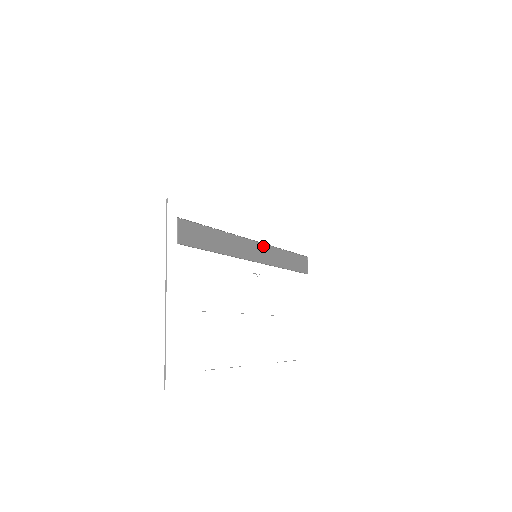
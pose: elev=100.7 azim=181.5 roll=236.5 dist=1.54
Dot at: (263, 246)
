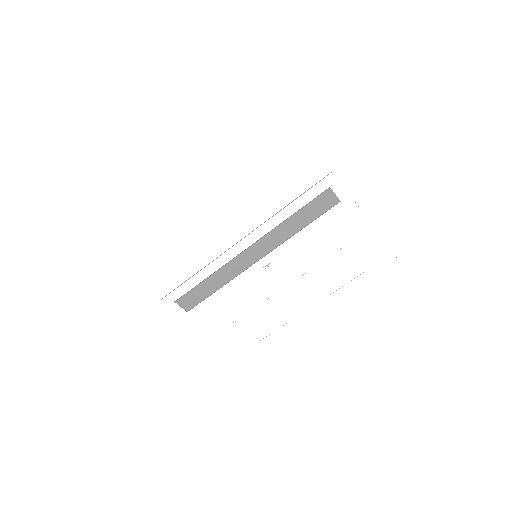
Dot at: (258, 242)
